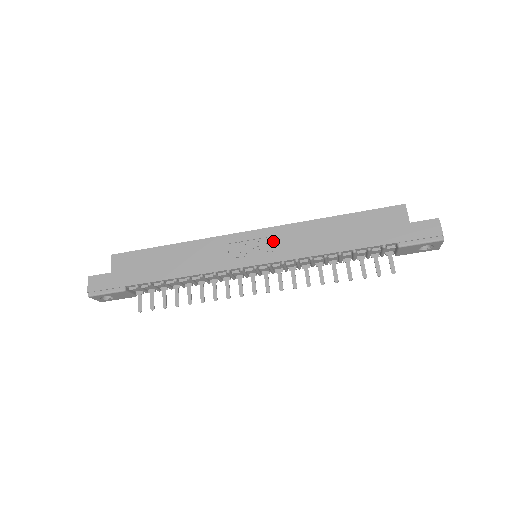
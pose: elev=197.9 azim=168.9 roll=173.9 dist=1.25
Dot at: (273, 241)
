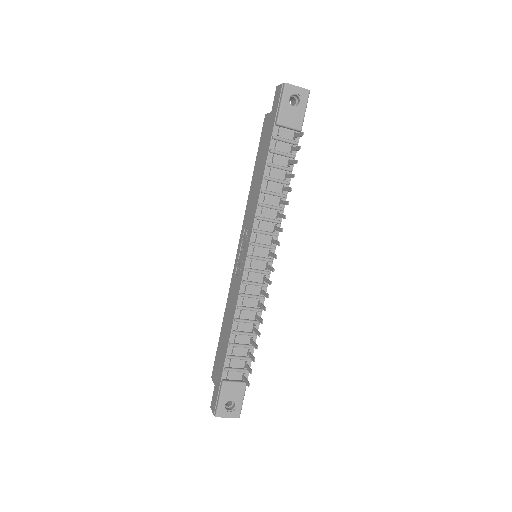
Dot at: (245, 234)
